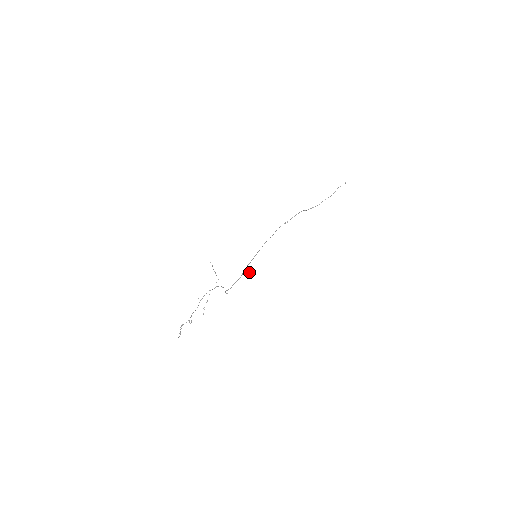
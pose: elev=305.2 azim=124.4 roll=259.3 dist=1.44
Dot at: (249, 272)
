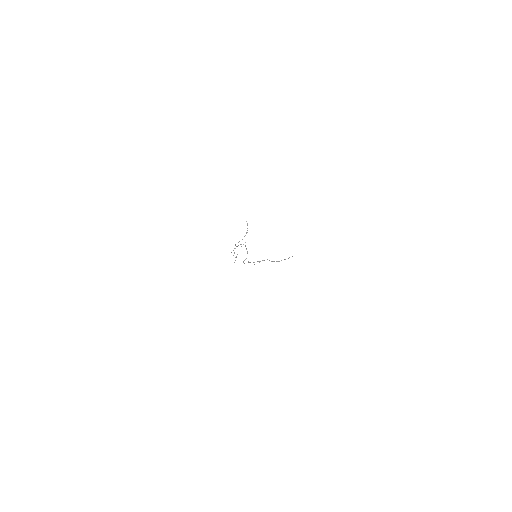
Dot at: occluded
